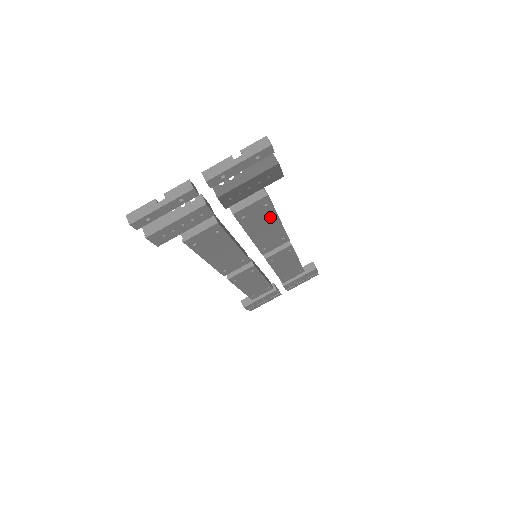
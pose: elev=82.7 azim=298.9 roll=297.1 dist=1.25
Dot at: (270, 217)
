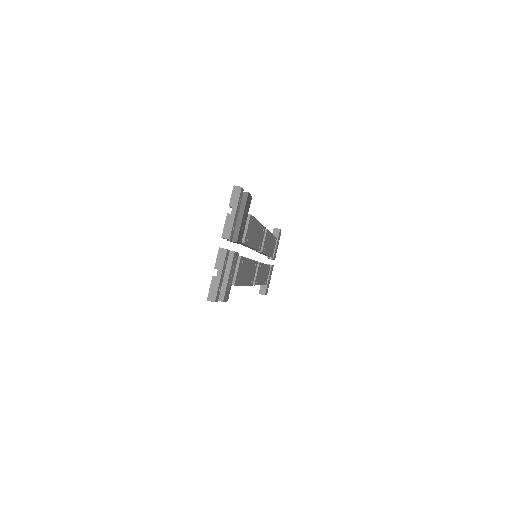
Dot at: (255, 225)
